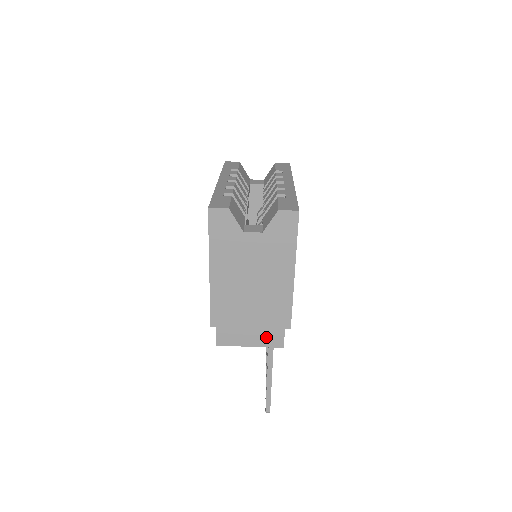
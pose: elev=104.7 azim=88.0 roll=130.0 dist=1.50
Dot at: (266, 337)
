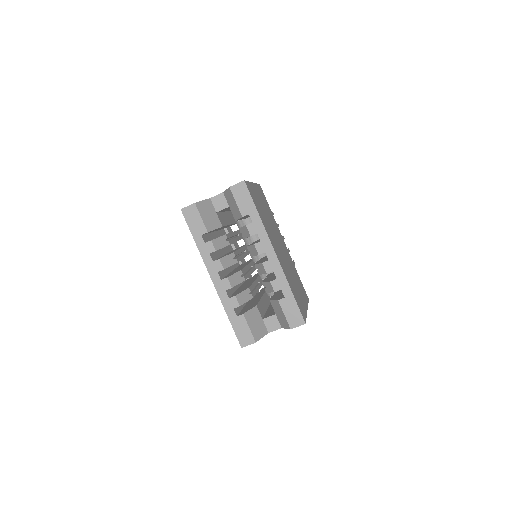
Dot at: occluded
